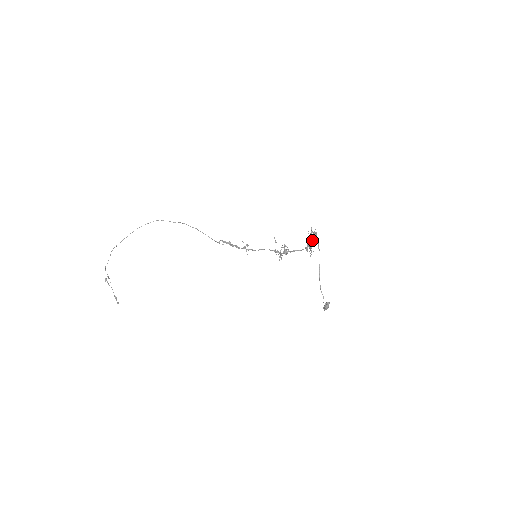
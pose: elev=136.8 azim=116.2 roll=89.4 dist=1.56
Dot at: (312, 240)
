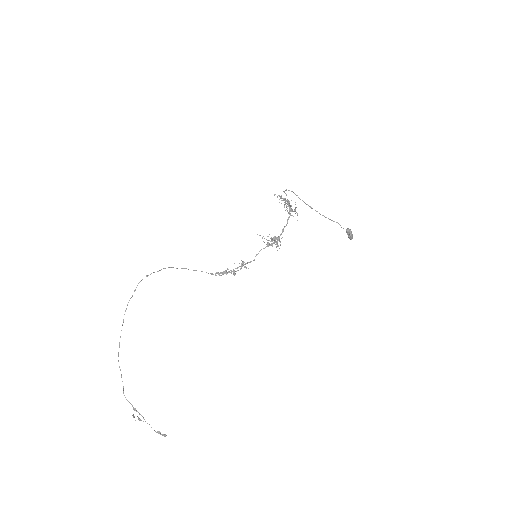
Dot at: occluded
